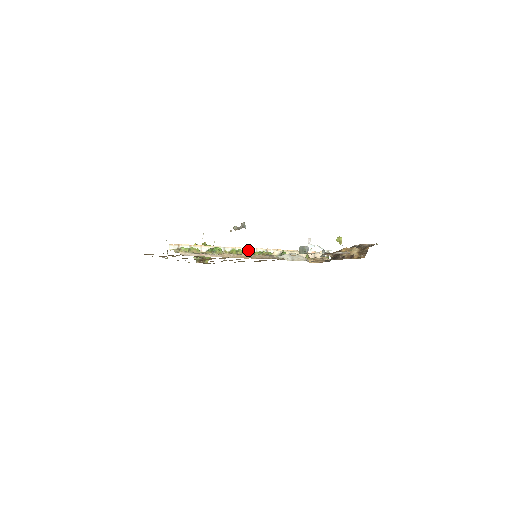
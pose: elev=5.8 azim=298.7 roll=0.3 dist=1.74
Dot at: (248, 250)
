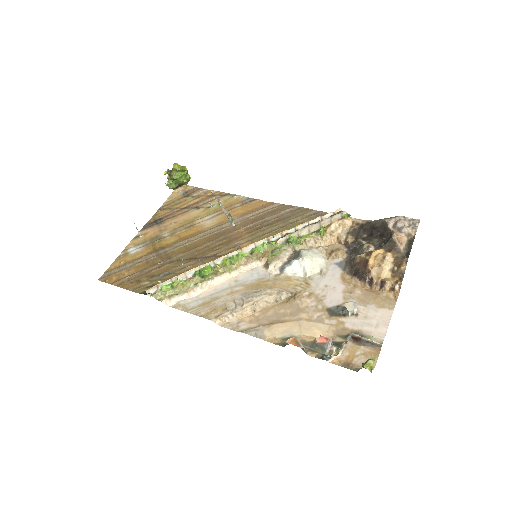
Dot at: (244, 250)
